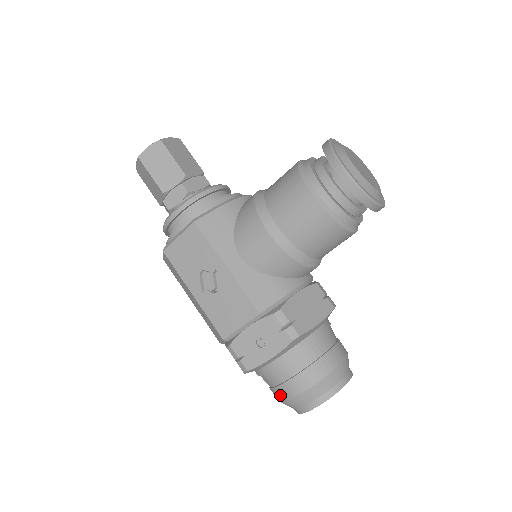
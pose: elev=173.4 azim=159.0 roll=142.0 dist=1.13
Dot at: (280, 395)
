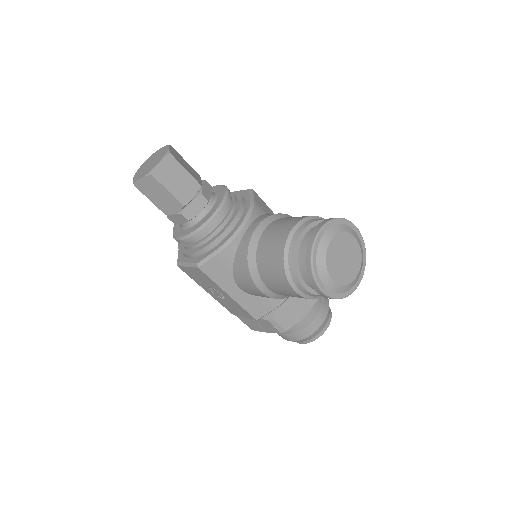
Dot at: occluded
